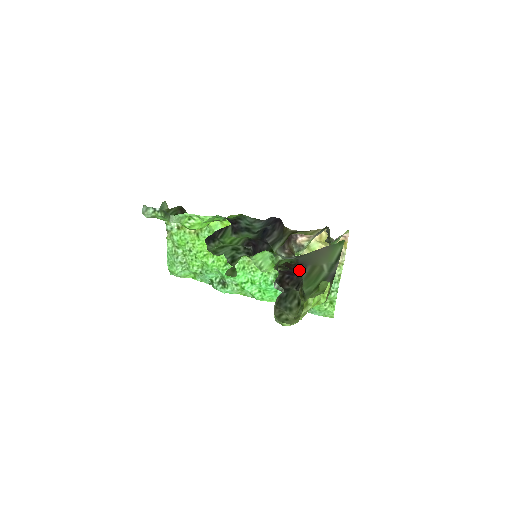
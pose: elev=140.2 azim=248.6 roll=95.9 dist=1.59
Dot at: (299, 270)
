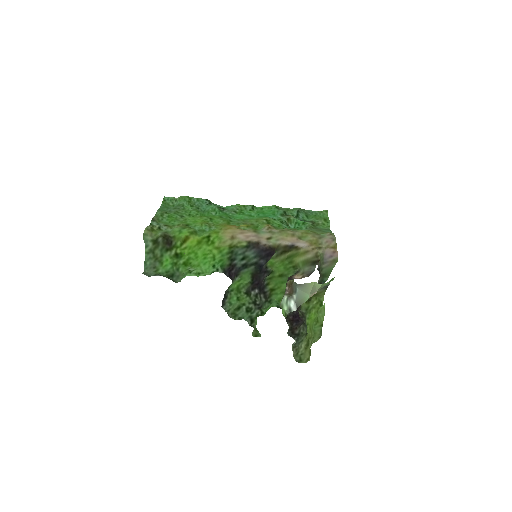
Dot at: occluded
